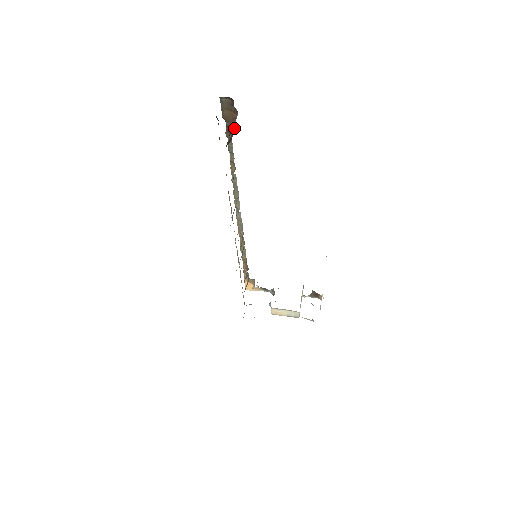
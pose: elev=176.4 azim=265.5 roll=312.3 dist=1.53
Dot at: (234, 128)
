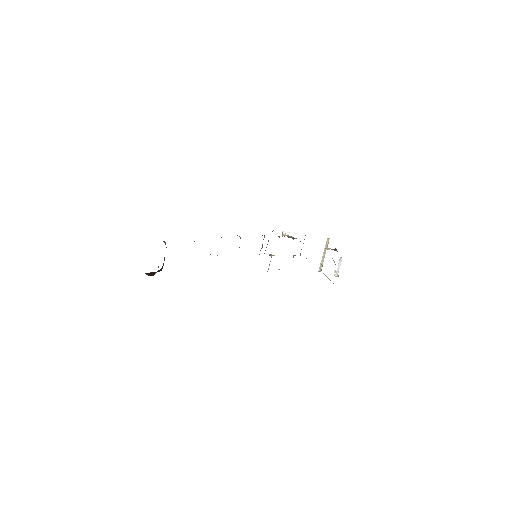
Dot at: occluded
